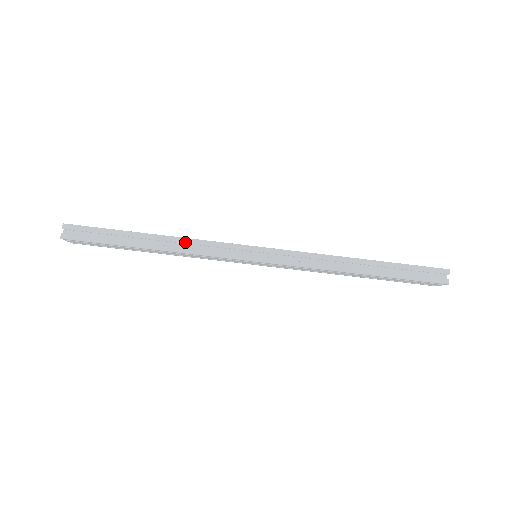
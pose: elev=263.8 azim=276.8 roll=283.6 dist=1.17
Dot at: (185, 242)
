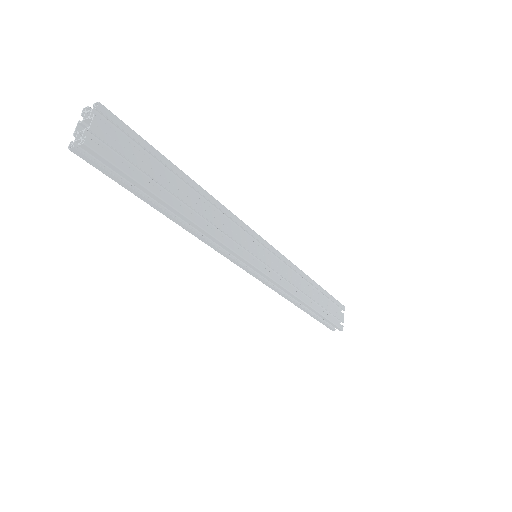
Dot at: (208, 237)
